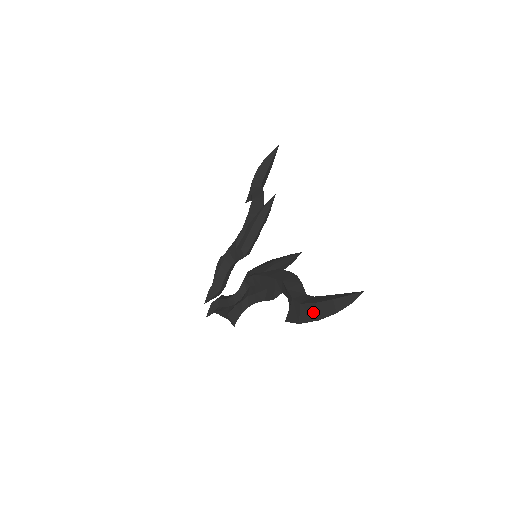
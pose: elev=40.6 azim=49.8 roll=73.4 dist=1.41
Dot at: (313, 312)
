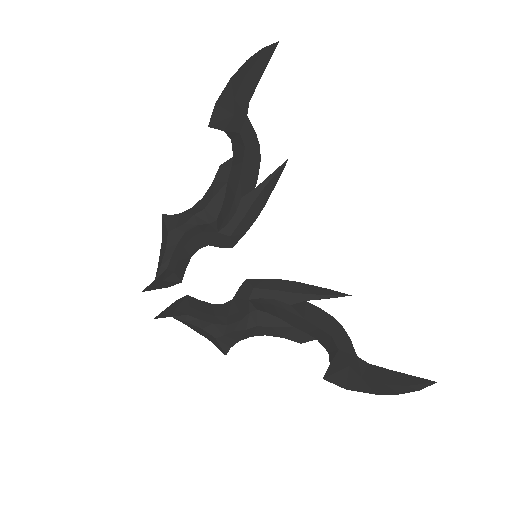
Dot at: (374, 388)
